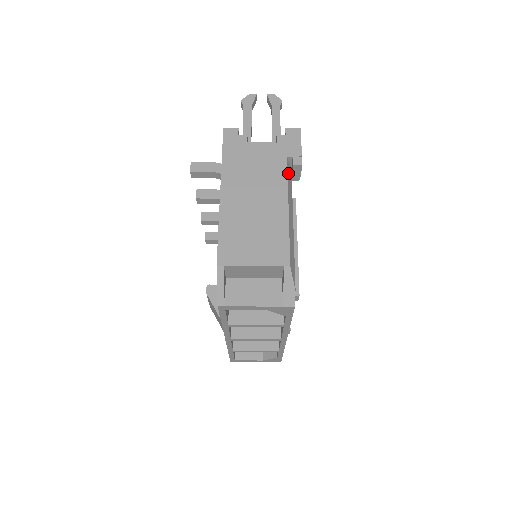
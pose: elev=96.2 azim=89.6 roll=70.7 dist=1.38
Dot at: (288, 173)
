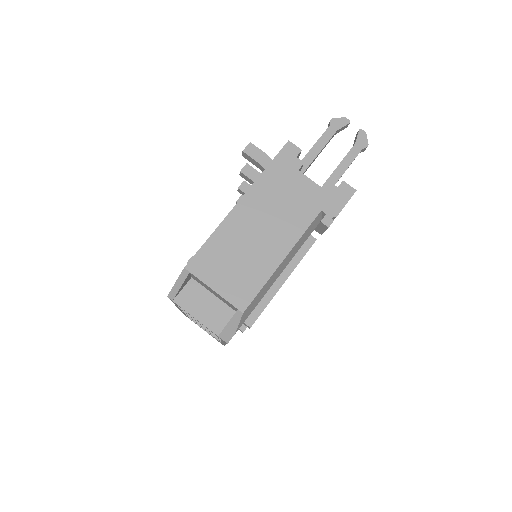
Dot at: (311, 225)
